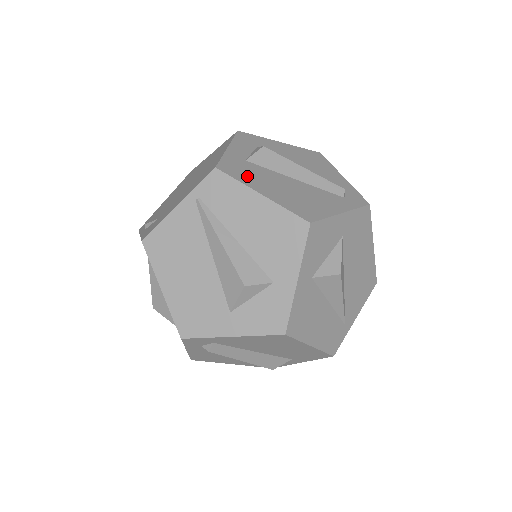
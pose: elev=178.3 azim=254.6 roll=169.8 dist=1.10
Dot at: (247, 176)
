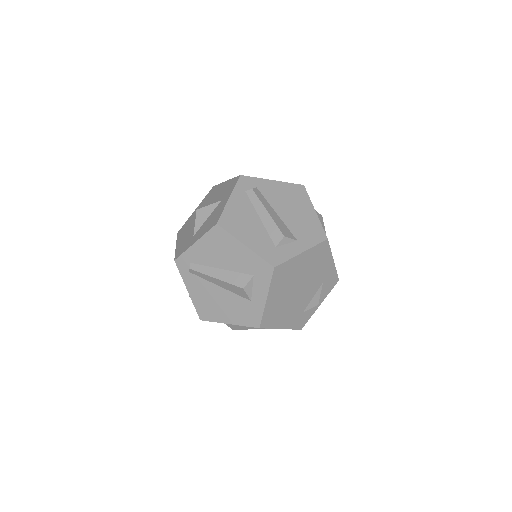
Dot at: occluded
